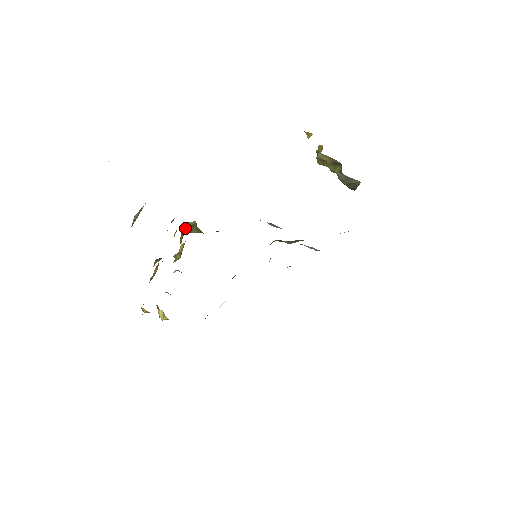
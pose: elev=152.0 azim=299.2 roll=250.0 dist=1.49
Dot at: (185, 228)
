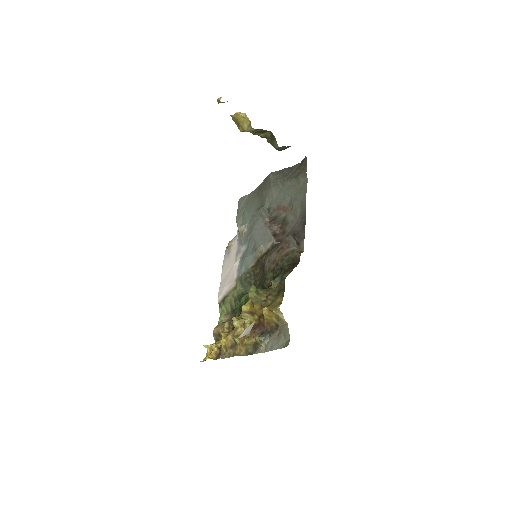
Dot at: (256, 299)
